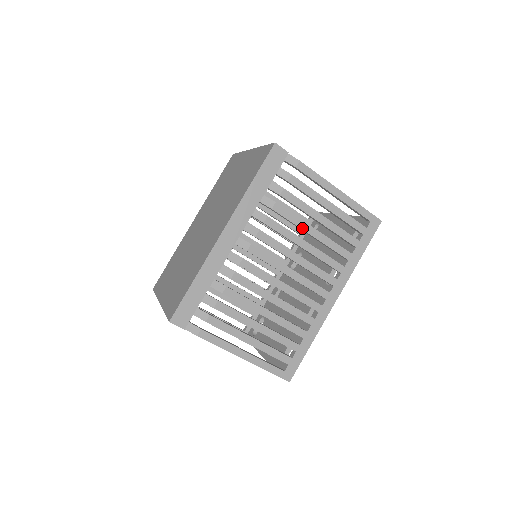
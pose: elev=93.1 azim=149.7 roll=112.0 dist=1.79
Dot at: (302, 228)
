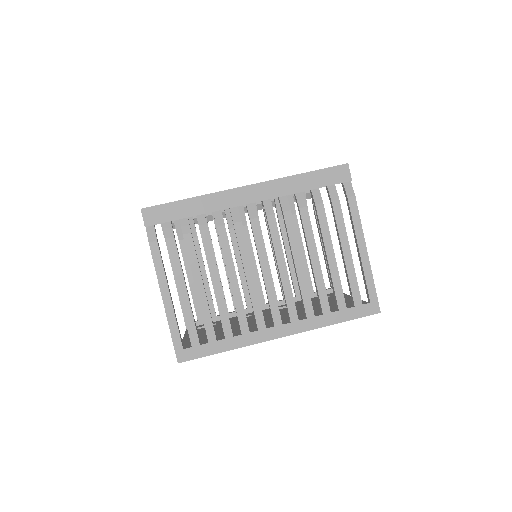
Dot at: (309, 248)
